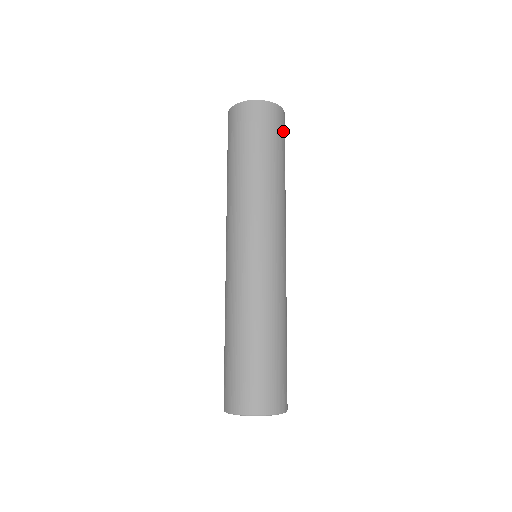
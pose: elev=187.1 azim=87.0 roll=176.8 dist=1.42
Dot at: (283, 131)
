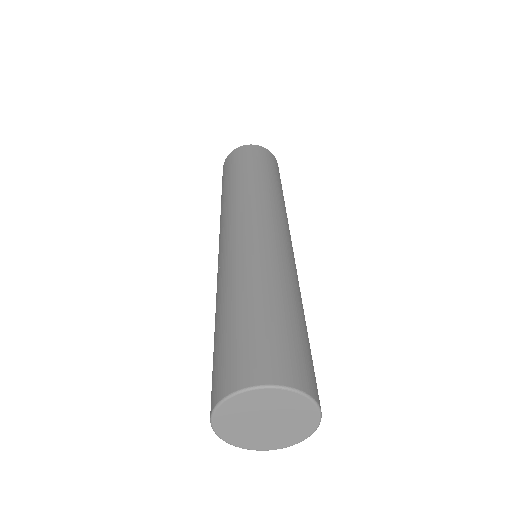
Dot at: (269, 160)
